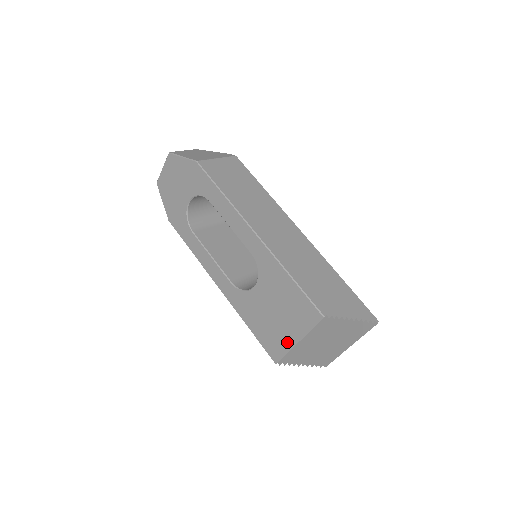
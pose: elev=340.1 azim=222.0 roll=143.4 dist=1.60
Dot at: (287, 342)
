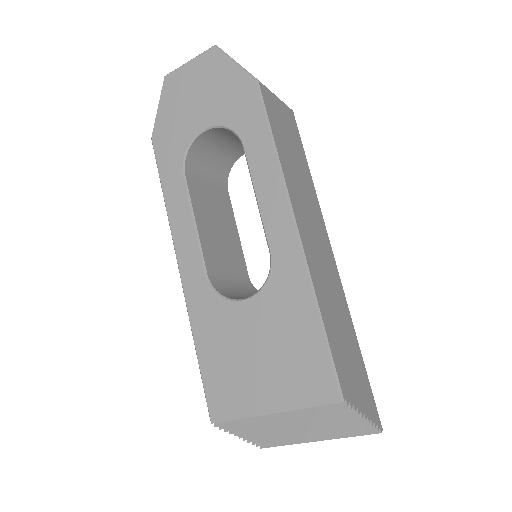
Dot at: (253, 403)
